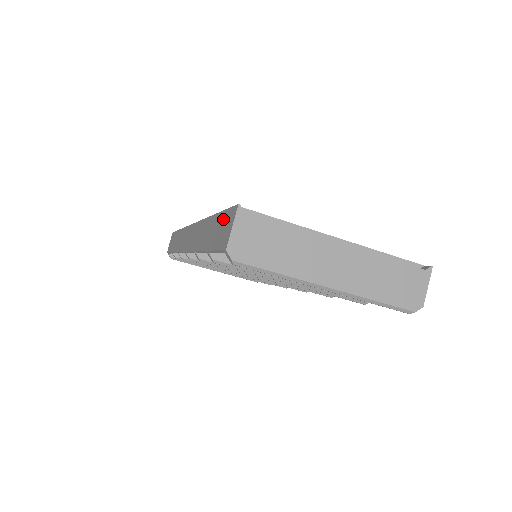
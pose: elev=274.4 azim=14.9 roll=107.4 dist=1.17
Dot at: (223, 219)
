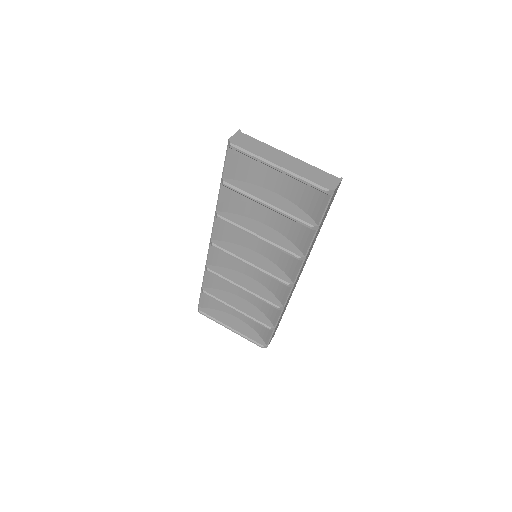
Dot at: occluded
